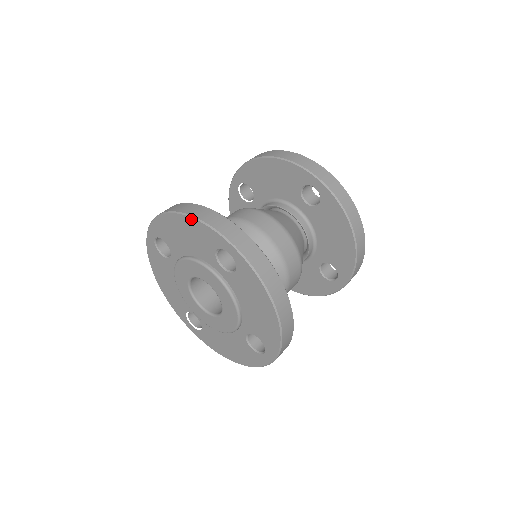
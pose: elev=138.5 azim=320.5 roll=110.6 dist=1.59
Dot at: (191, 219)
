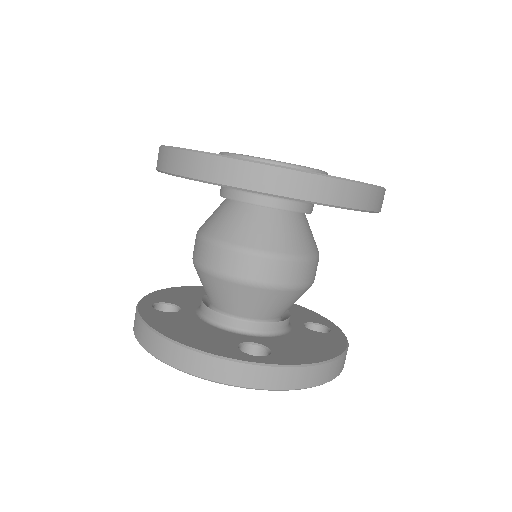
Dot at: (186, 372)
